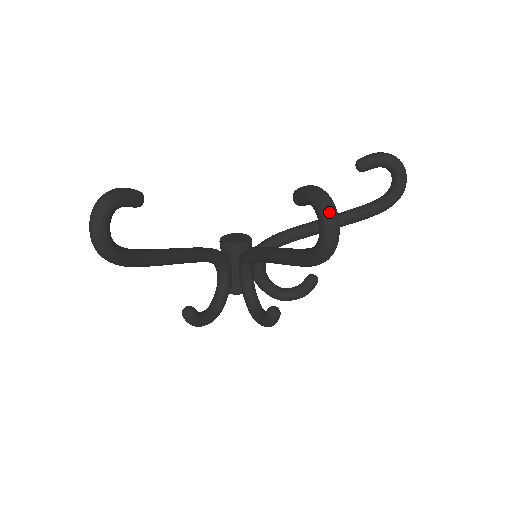
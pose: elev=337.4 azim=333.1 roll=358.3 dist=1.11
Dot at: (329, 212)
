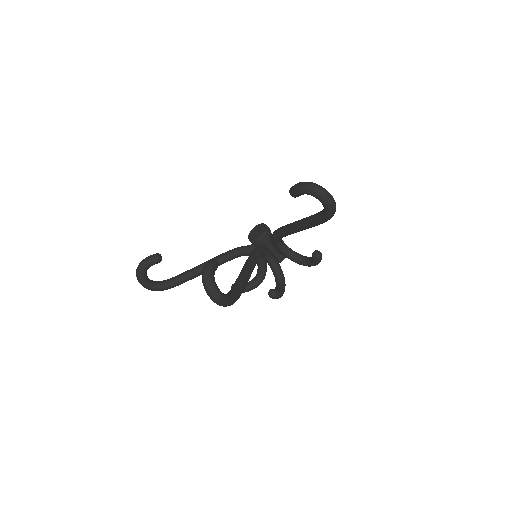
Dot at: (207, 291)
